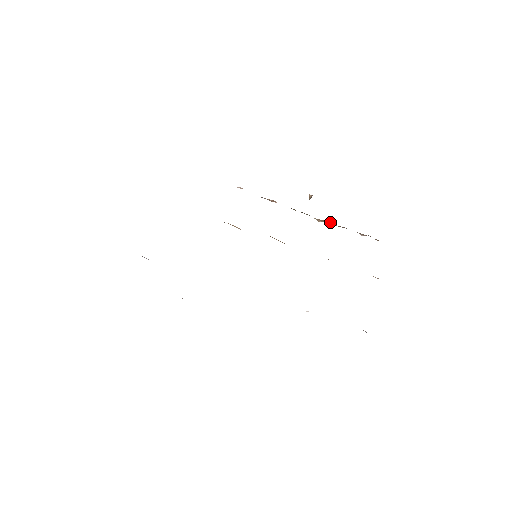
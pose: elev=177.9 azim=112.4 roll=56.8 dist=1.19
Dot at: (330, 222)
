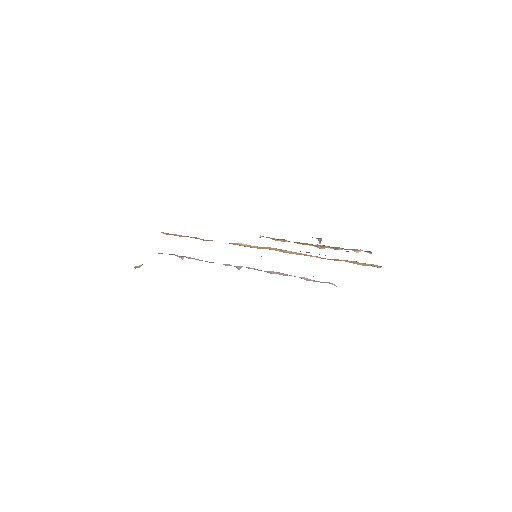
Dot at: (328, 246)
